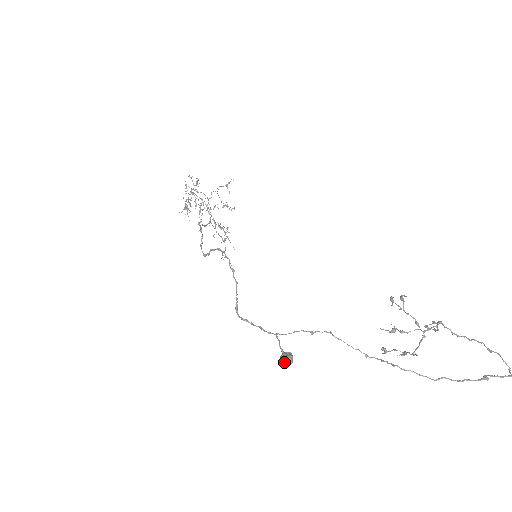
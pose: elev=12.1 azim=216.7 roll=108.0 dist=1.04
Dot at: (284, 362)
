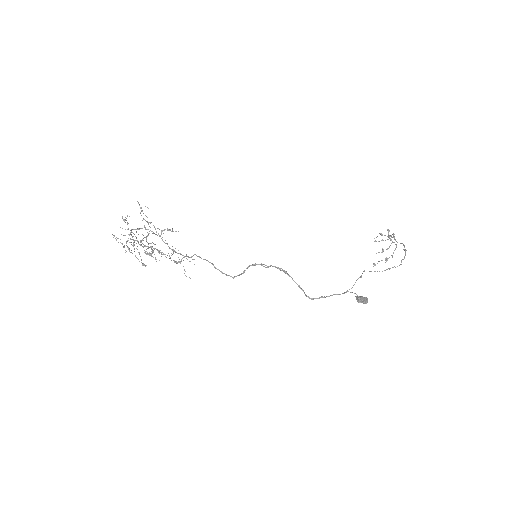
Dot at: (367, 302)
